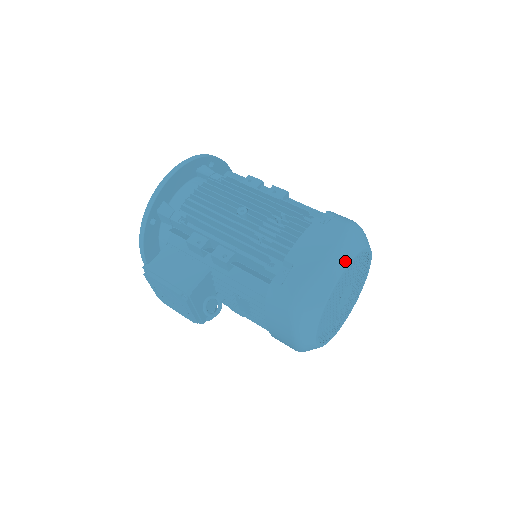
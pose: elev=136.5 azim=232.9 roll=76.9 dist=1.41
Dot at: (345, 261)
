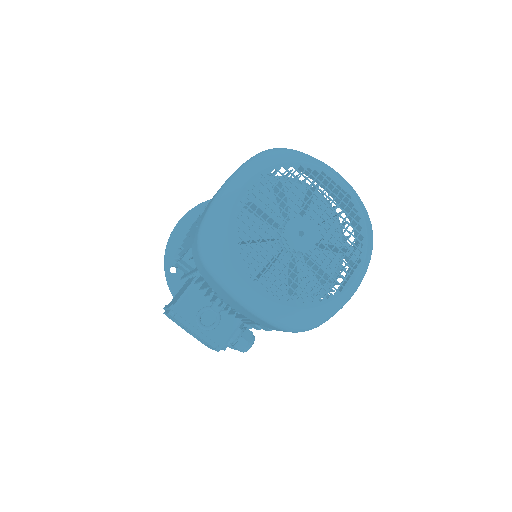
Dot at: (241, 181)
